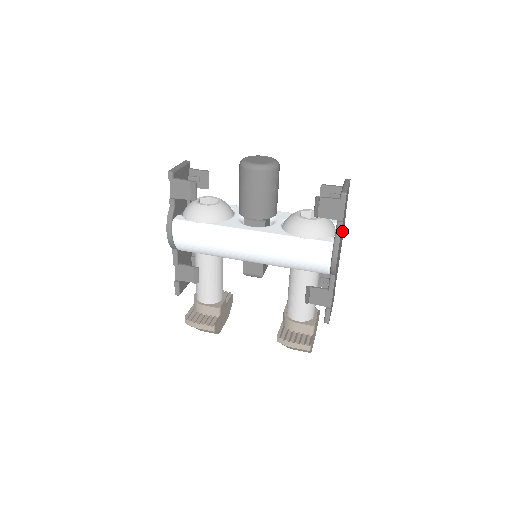
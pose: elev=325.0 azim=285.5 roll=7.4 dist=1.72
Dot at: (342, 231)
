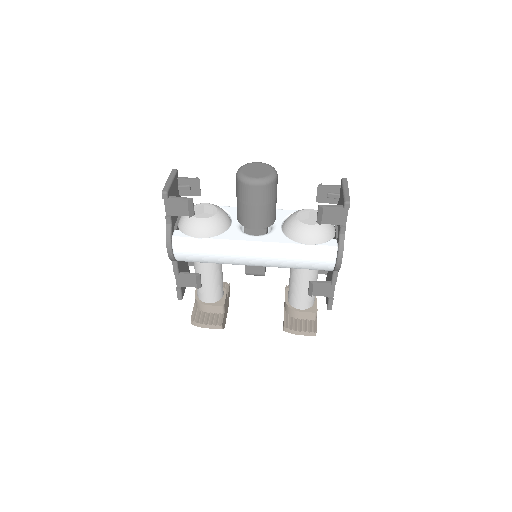
Dot at: occluded
